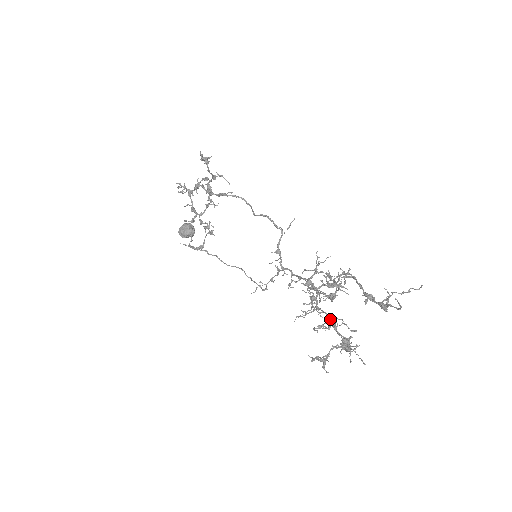
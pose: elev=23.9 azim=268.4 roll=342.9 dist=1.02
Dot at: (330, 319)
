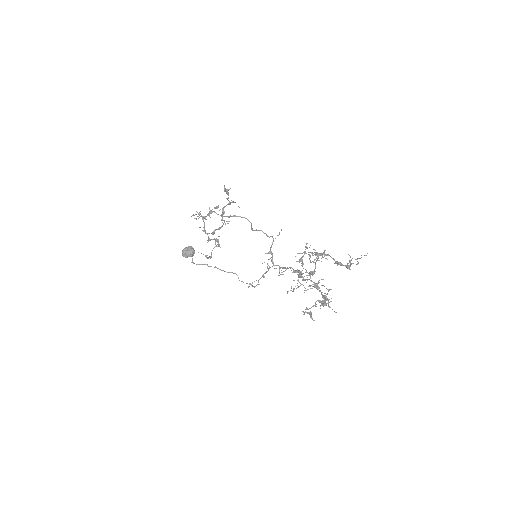
Dot at: (314, 283)
